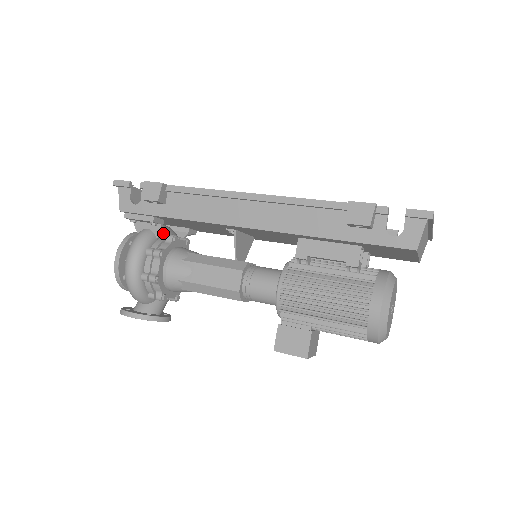
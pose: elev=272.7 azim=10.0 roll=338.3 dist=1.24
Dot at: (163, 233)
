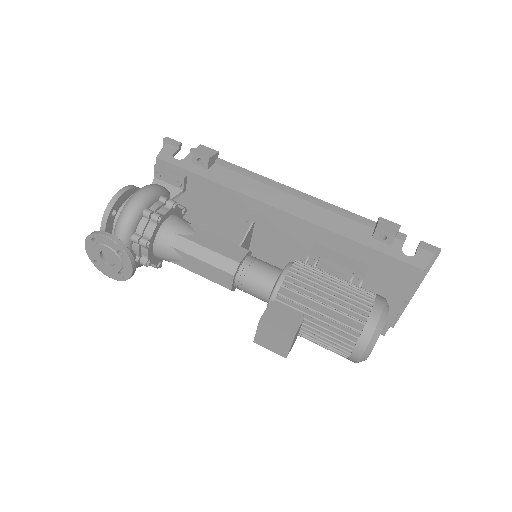
Dot at: occluded
